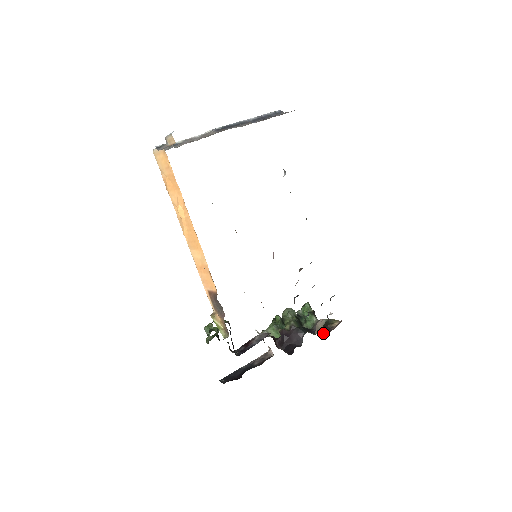
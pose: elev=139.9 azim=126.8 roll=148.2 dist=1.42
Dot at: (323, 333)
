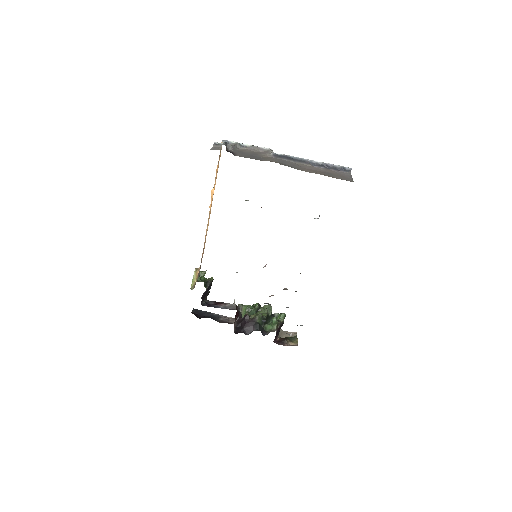
Dot at: (277, 341)
